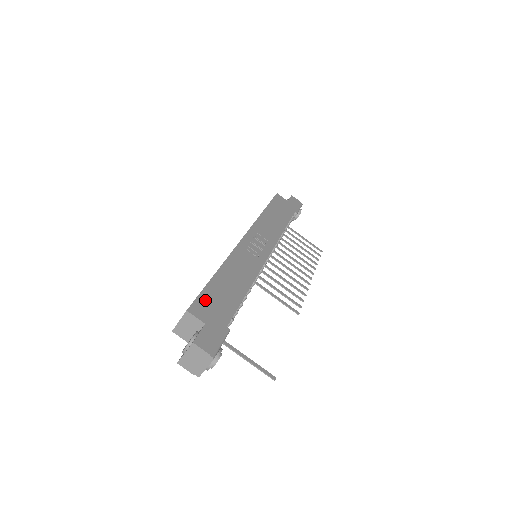
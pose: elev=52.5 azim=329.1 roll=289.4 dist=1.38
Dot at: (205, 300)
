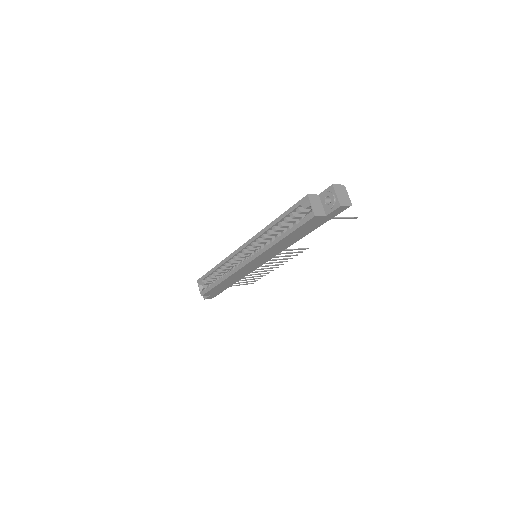
Dot at: occluded
